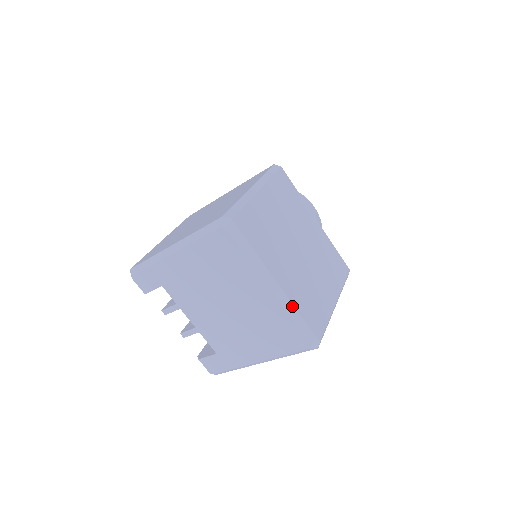
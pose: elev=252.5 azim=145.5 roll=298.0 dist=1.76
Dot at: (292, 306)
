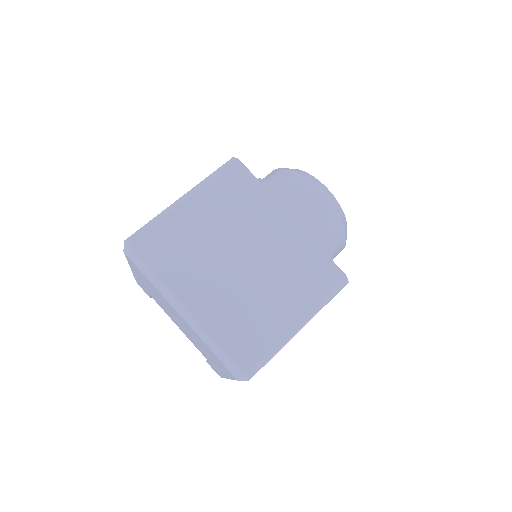
Dot at: (206, 334)
